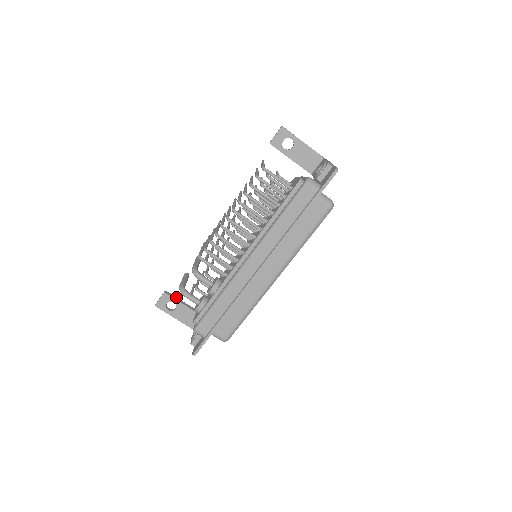
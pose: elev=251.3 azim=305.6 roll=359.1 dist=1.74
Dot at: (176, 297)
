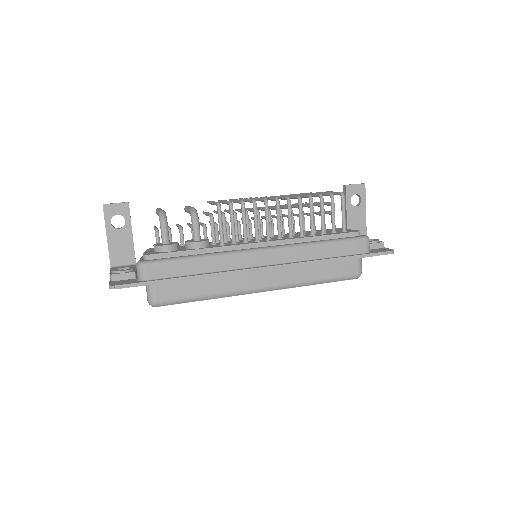
Dot at: occluded
